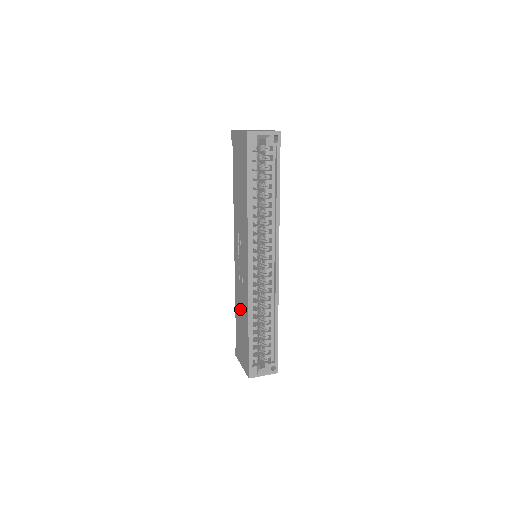
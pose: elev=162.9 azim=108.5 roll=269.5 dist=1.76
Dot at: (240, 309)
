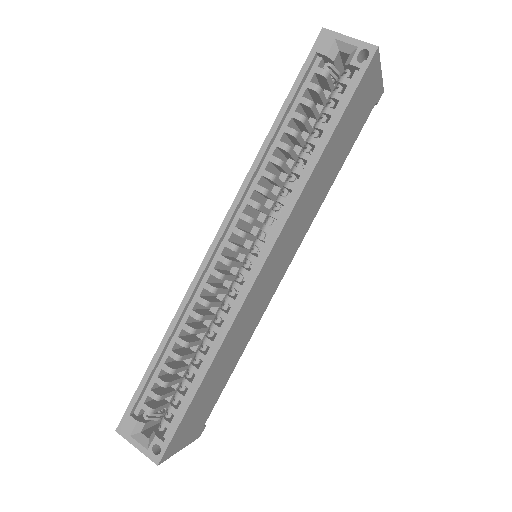
Dot at: occluded
